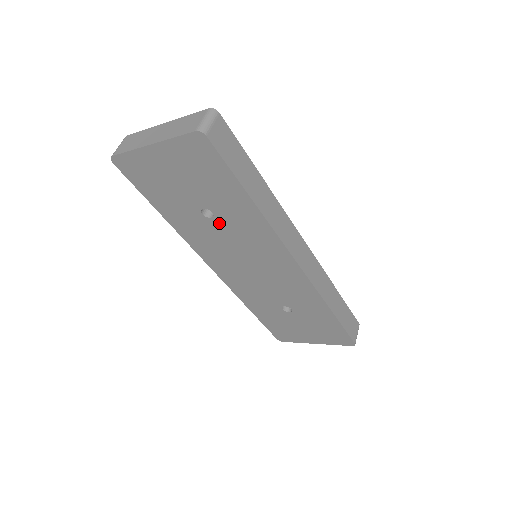
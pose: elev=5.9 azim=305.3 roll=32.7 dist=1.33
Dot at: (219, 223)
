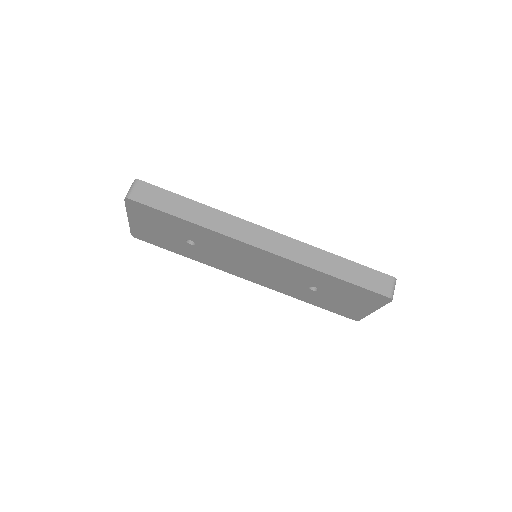
Dot at: (202, 245)
